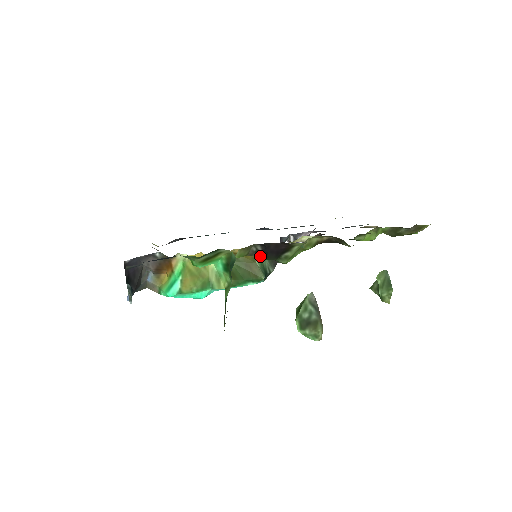
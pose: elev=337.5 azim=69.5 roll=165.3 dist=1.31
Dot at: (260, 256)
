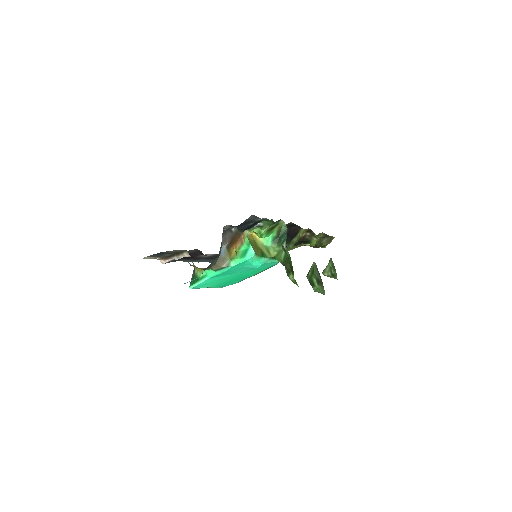
Dot at: occluded
